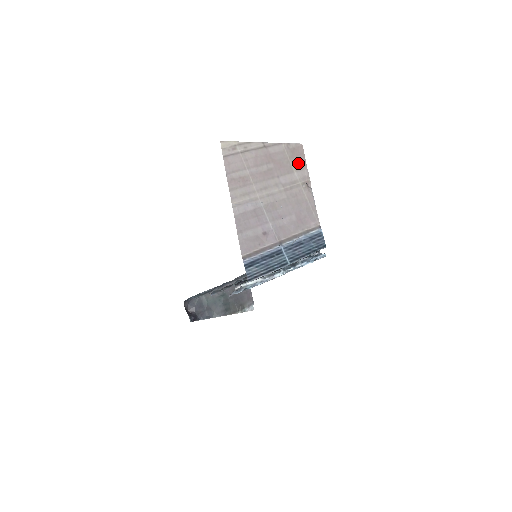
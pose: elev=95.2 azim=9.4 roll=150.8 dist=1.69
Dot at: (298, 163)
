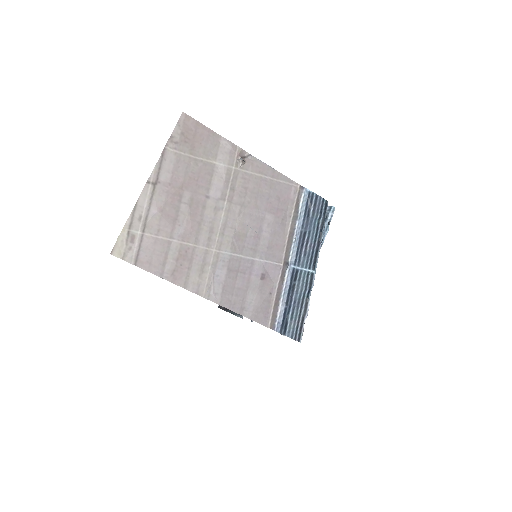
Dot at: (206, 146)
